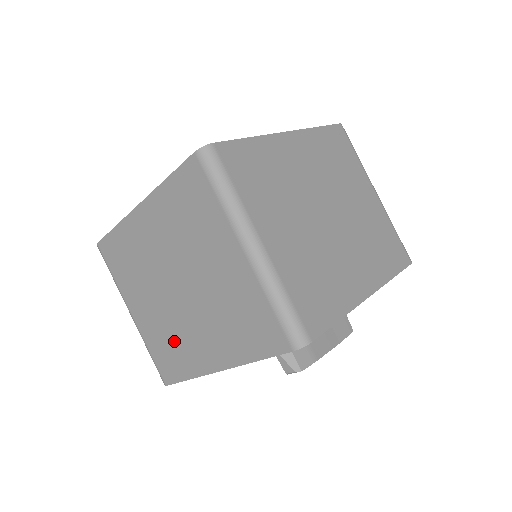
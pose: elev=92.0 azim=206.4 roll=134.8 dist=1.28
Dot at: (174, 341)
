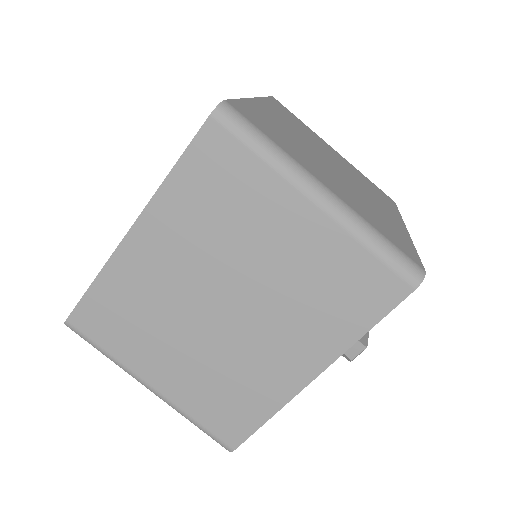
Dot at: (233, 381)
